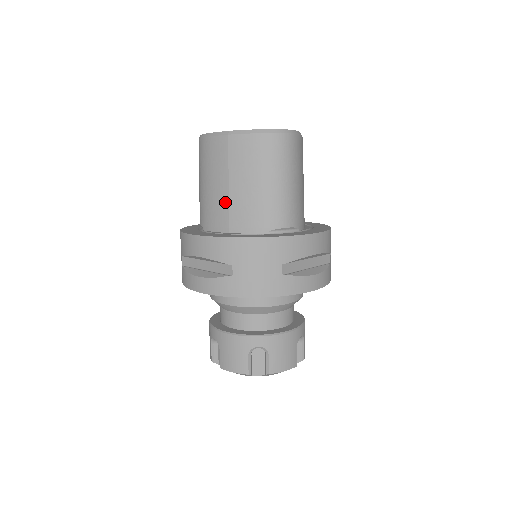
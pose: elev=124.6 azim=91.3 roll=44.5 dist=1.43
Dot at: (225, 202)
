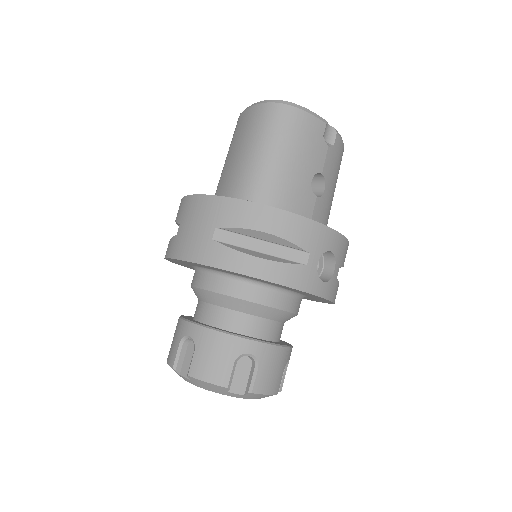
Dot at: (220, 177)
